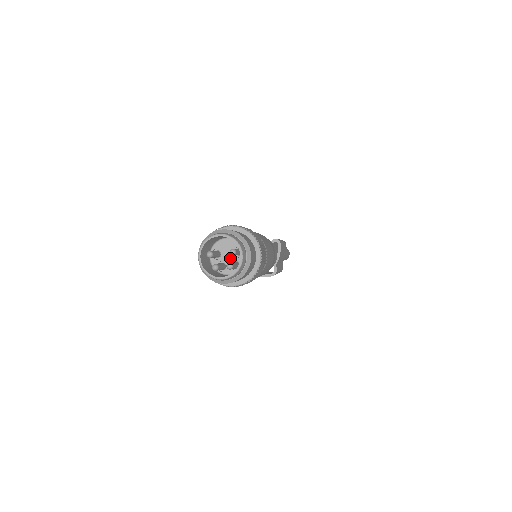
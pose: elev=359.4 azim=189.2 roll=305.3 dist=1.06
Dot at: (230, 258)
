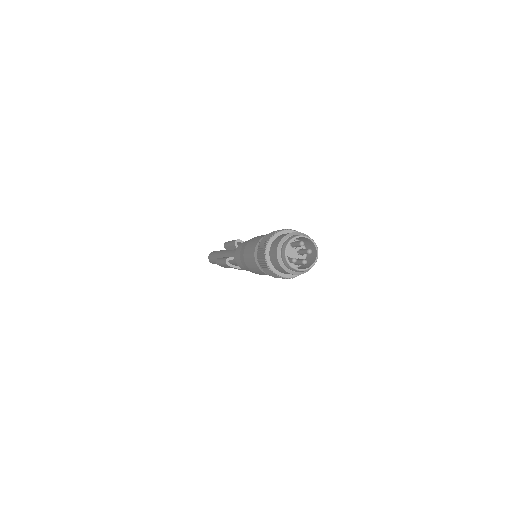
Dot at: (294, 253)
